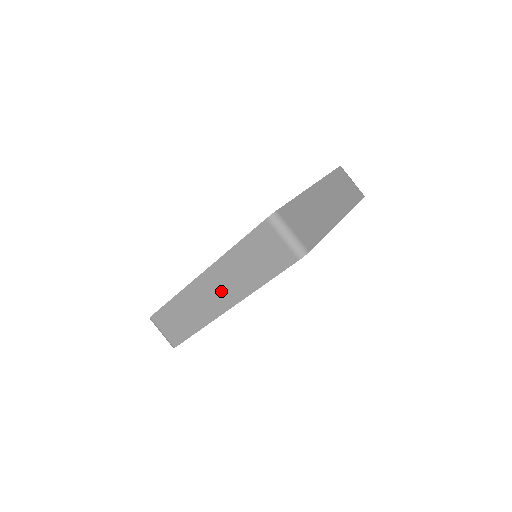
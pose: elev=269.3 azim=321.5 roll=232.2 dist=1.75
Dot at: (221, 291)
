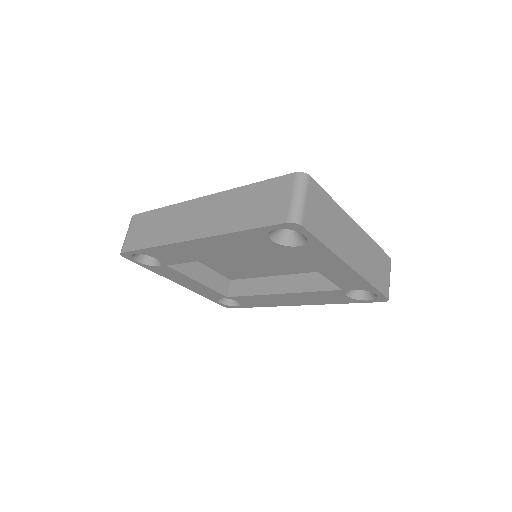
Dot at: (203, 219)
